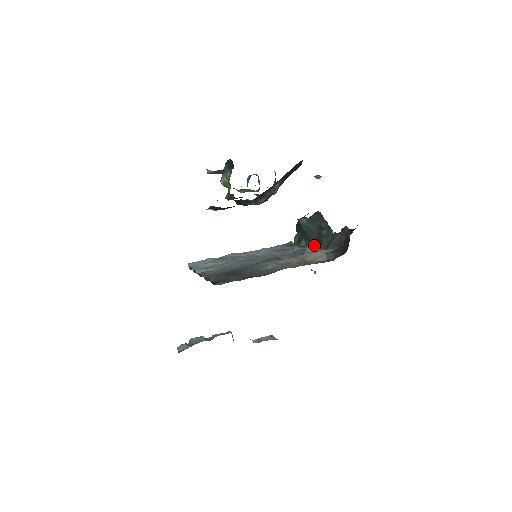
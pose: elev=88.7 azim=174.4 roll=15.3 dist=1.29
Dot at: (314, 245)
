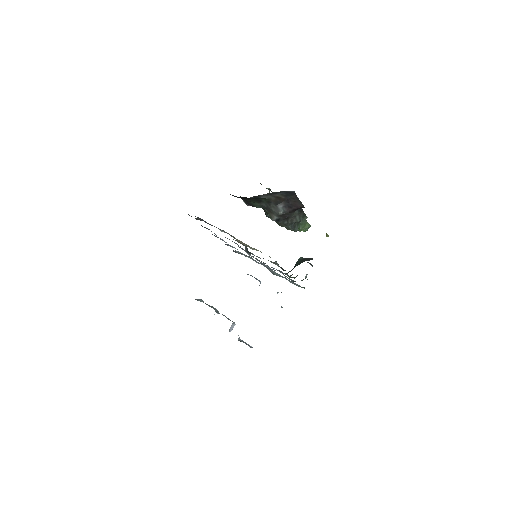
Dot at: (288, 272)
